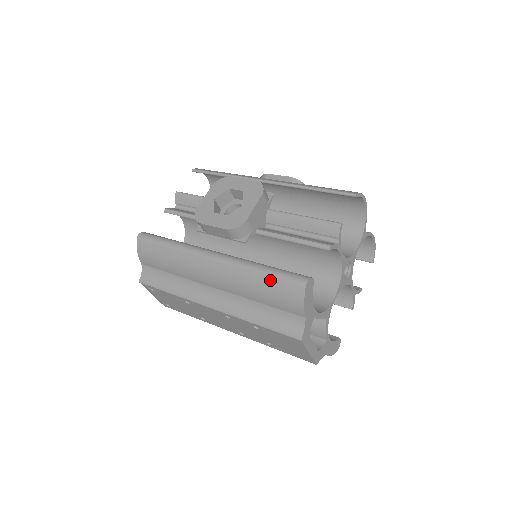
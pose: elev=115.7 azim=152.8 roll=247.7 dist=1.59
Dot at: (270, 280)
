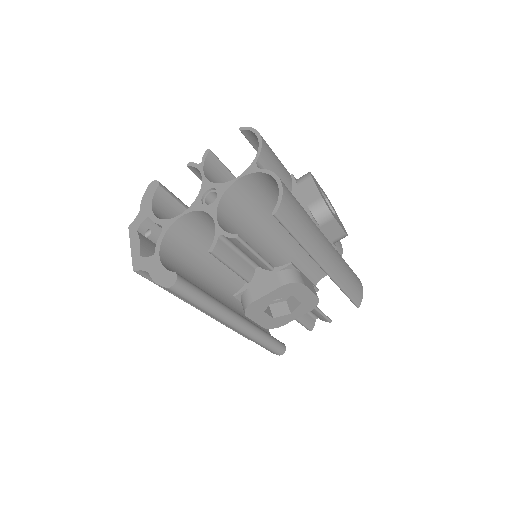
Dot at: occluded
